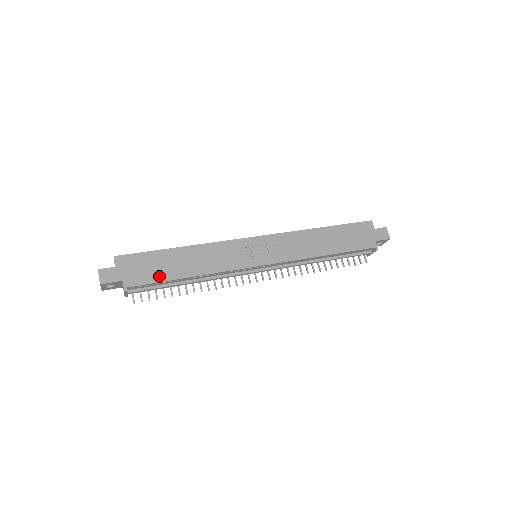
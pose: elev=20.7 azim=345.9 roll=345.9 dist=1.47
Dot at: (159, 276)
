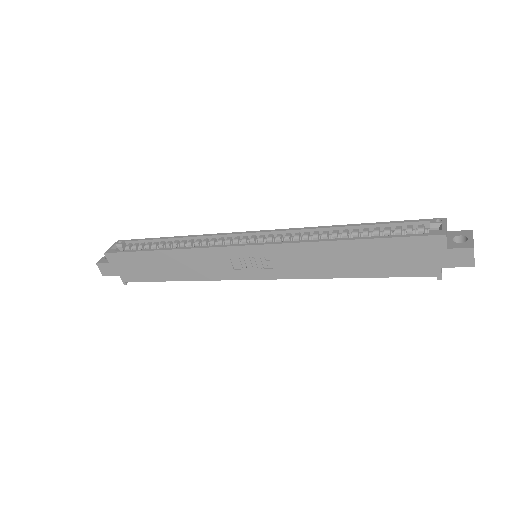
Dot at: (149, 276)
